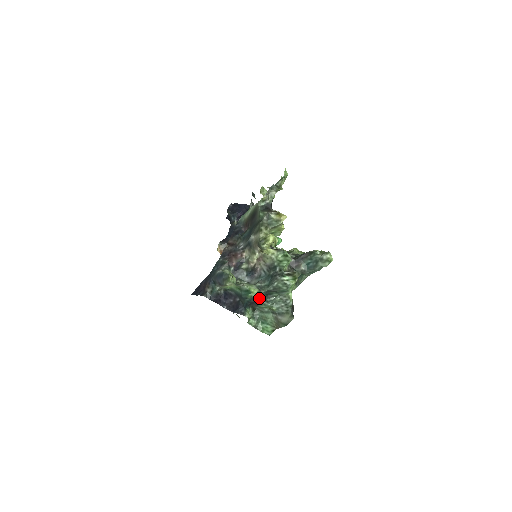
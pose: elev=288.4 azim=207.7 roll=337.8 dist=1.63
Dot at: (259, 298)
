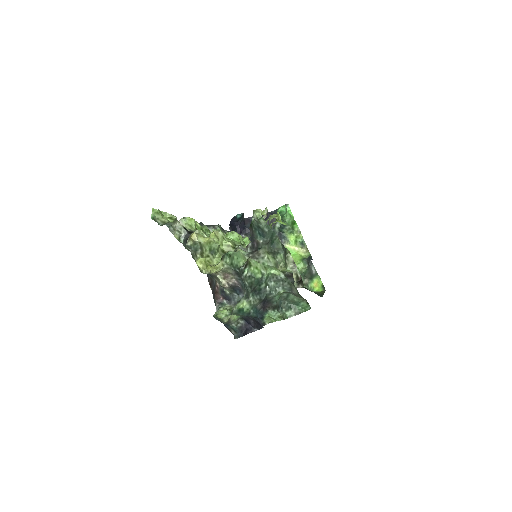
Dot at: (258, 302)
